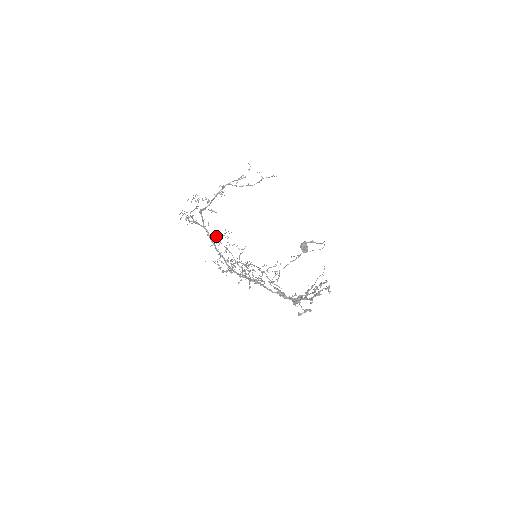
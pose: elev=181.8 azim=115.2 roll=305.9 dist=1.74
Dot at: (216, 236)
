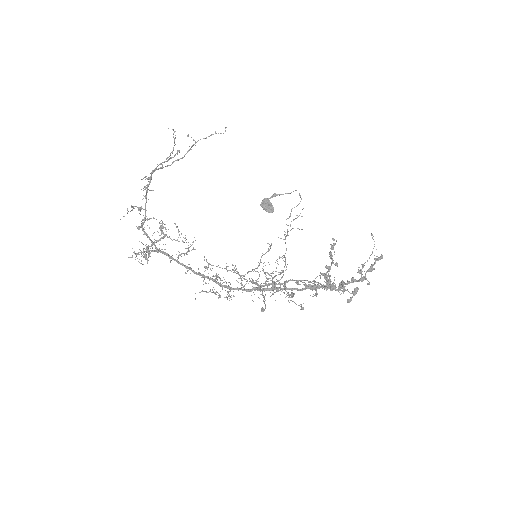
Dot at: (184, 255)
